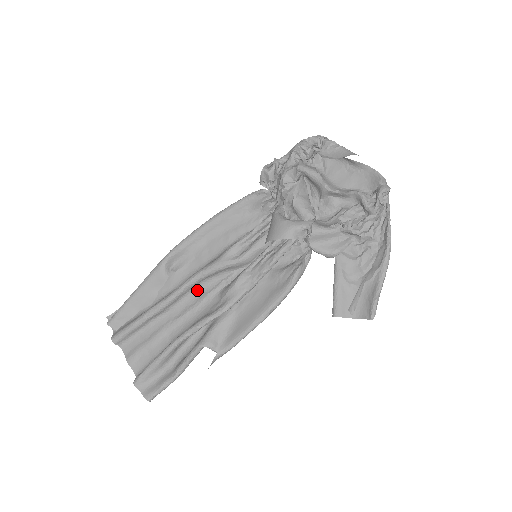
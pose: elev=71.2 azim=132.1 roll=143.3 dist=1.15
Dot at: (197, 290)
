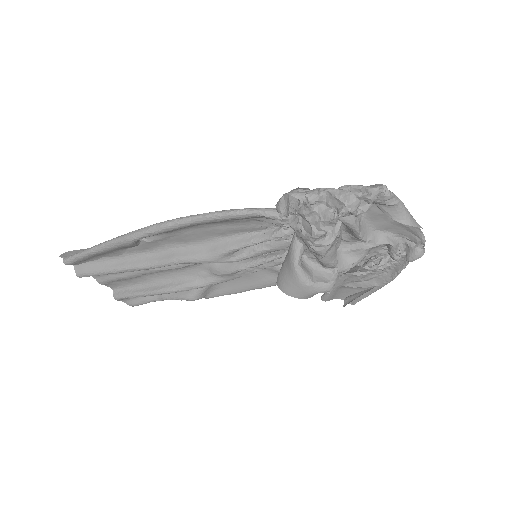
Dot at: occluded
